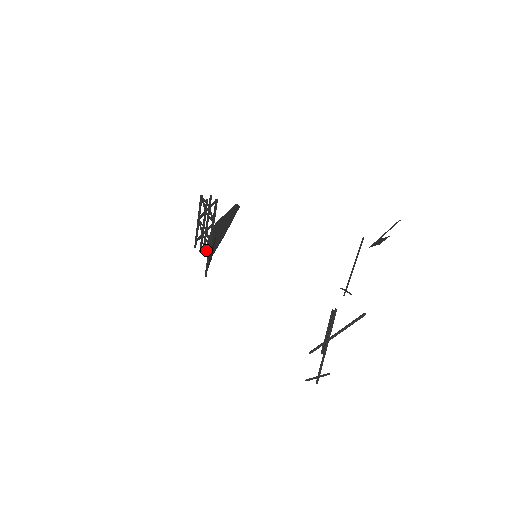
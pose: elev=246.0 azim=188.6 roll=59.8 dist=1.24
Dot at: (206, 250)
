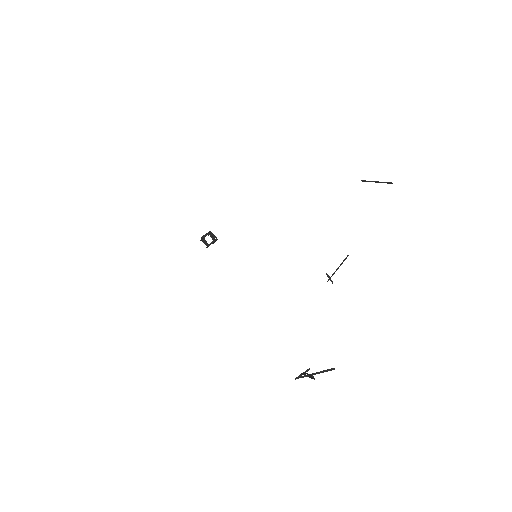
Dot at: occluded
